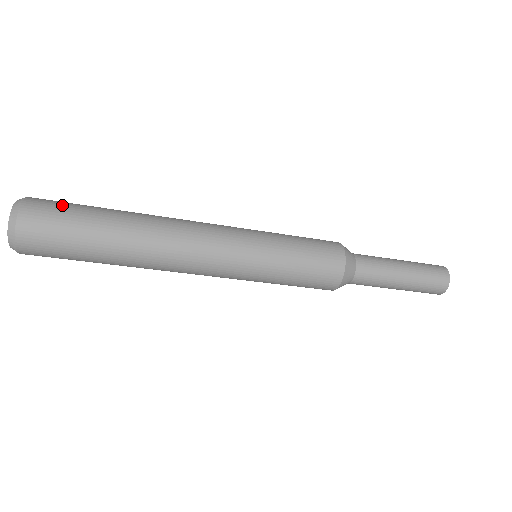
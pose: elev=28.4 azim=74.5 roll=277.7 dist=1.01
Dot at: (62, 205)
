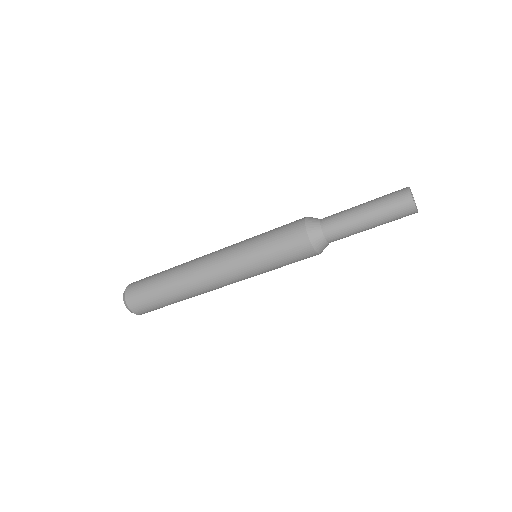
Dot at: (145, 278)
